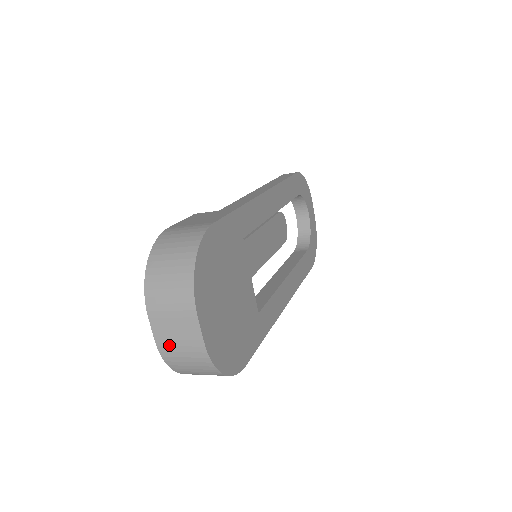
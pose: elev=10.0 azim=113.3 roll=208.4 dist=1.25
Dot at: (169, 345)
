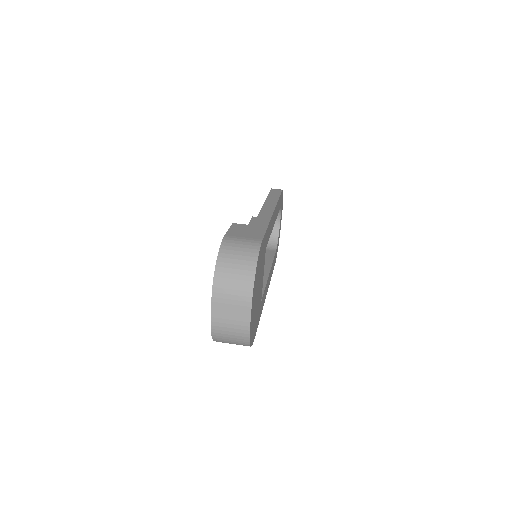
Dot at: (221, 322)
